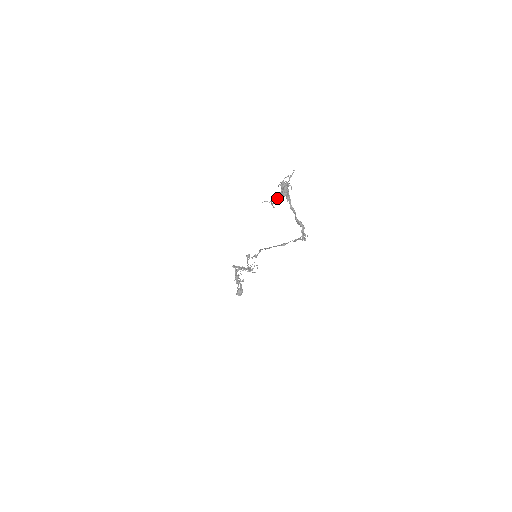
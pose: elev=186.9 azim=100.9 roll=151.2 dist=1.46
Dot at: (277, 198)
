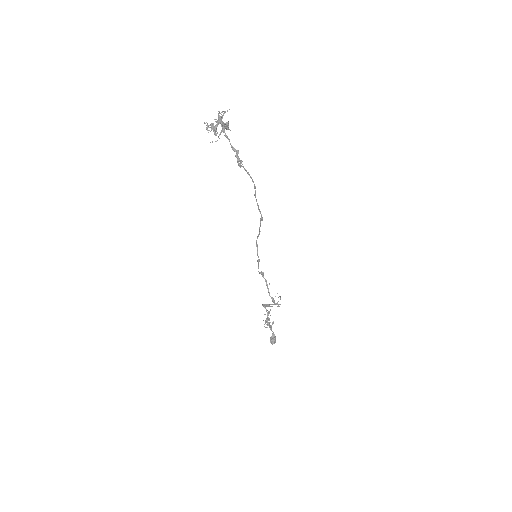
Dot at: (211, 125)
